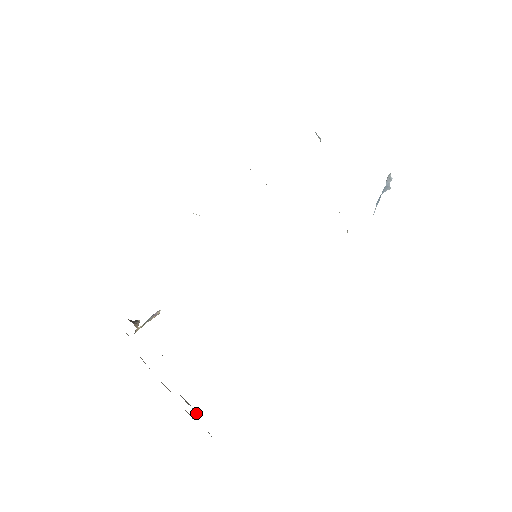
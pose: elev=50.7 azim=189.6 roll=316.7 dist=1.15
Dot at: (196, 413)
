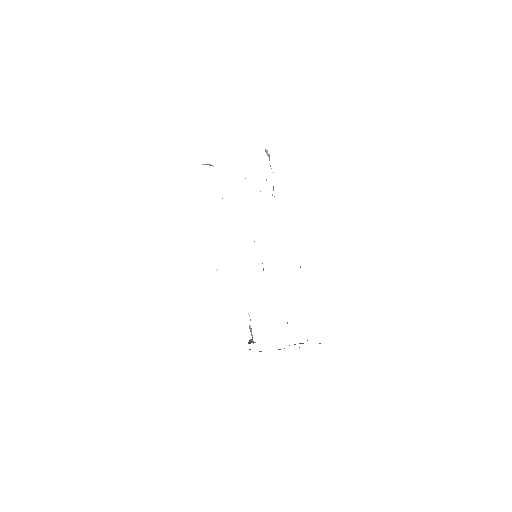
Dot at: occluded
